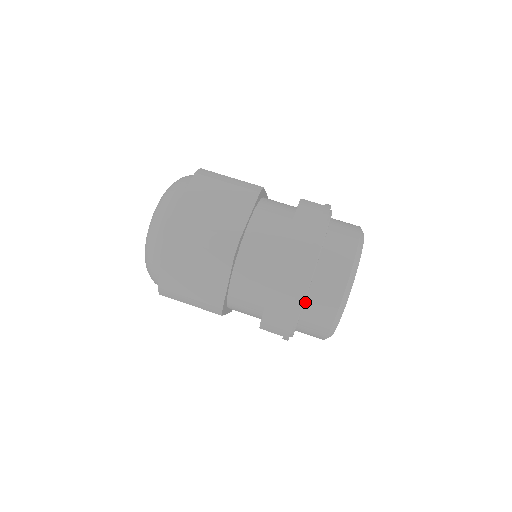
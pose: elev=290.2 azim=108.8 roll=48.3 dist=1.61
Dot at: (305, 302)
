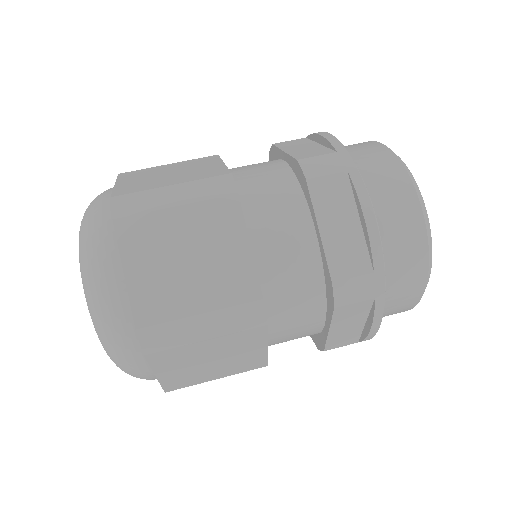
Dot at: occluded
